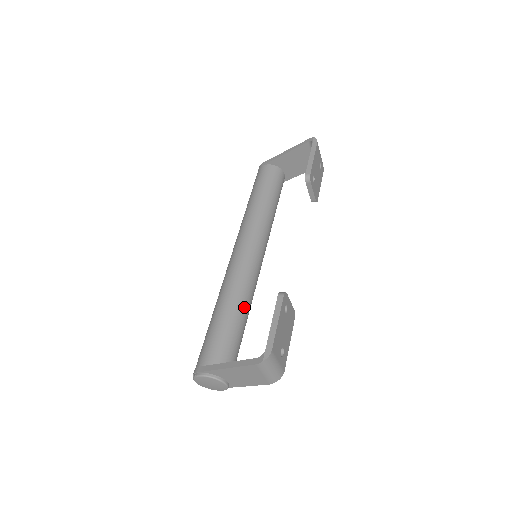
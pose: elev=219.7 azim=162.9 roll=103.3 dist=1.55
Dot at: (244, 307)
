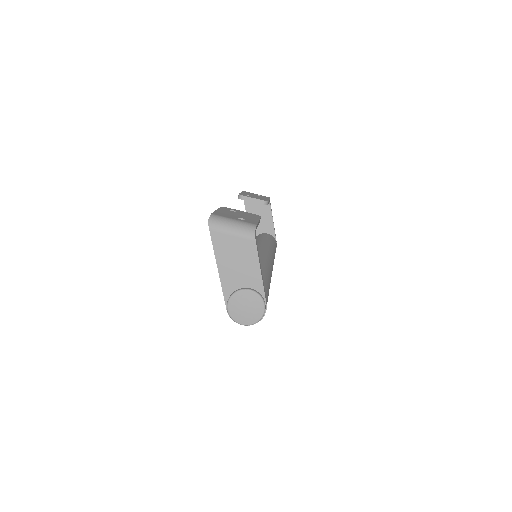
Dot at: occluded
